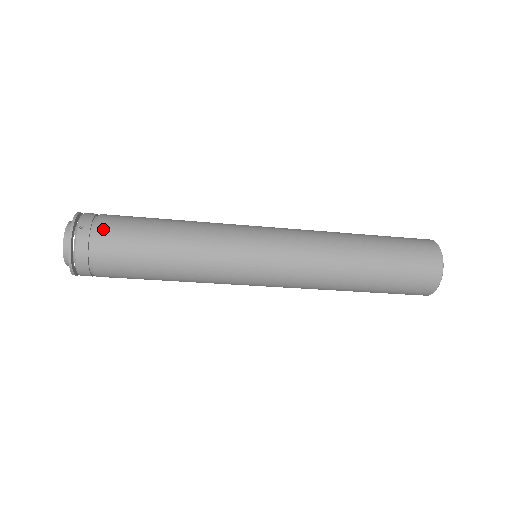
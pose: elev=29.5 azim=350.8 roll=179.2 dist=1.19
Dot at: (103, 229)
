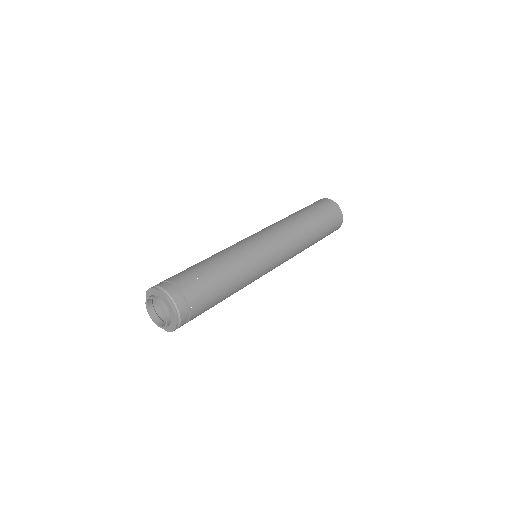
Dot at: (194, 306)
